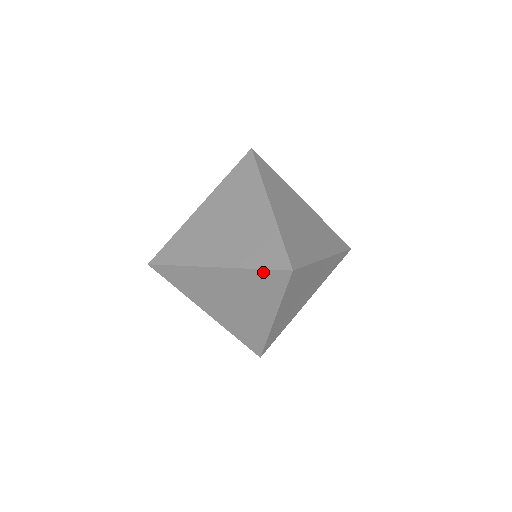
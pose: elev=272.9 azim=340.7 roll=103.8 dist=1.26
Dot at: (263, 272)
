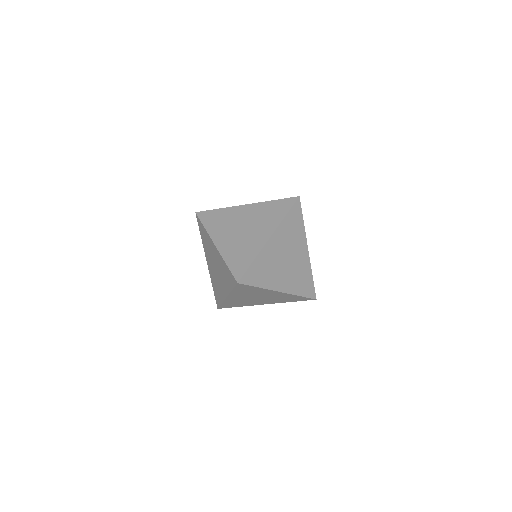
Dot at: (229, 270)
